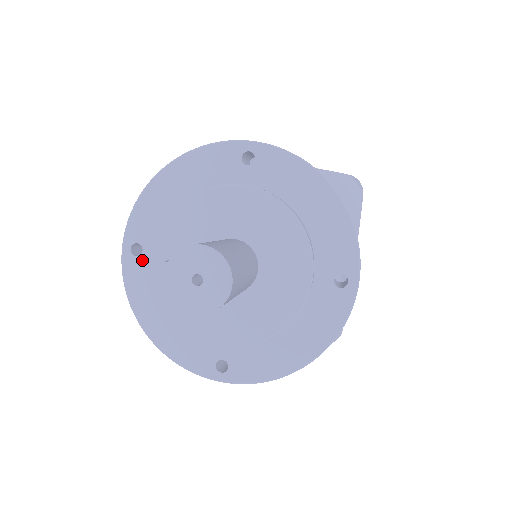
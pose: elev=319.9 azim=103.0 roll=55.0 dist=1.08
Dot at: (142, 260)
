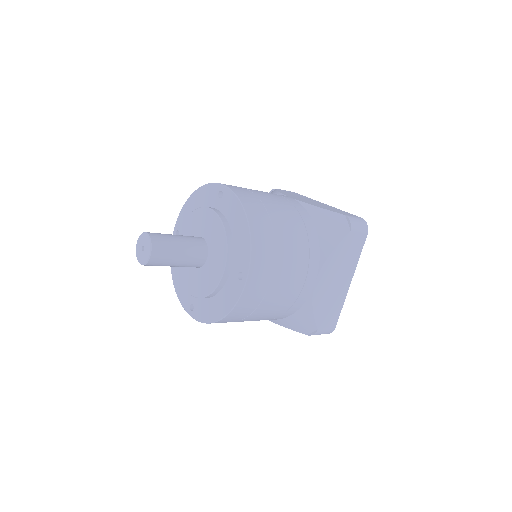
Dot at: occluded
